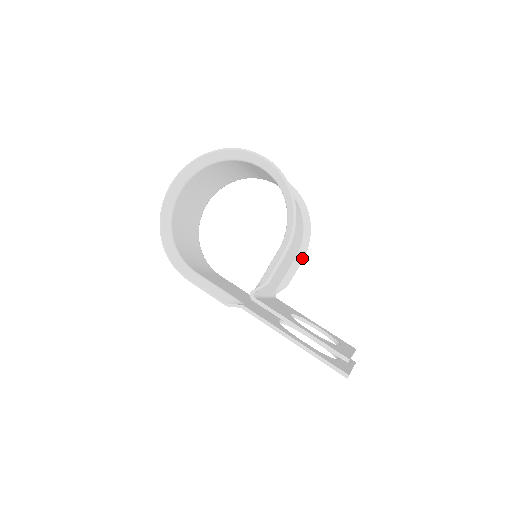
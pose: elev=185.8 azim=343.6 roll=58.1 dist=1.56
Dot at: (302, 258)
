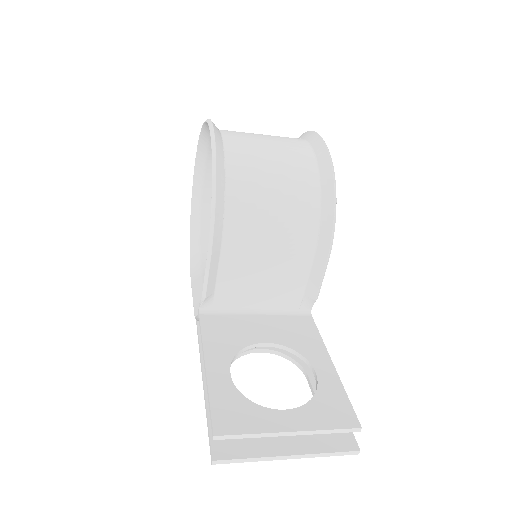
Dot at: (325, 258)
